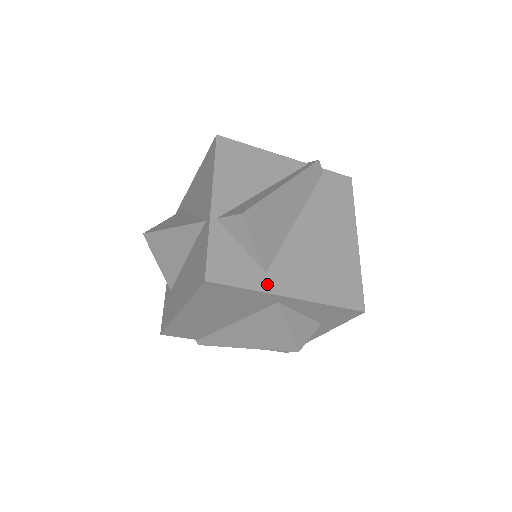
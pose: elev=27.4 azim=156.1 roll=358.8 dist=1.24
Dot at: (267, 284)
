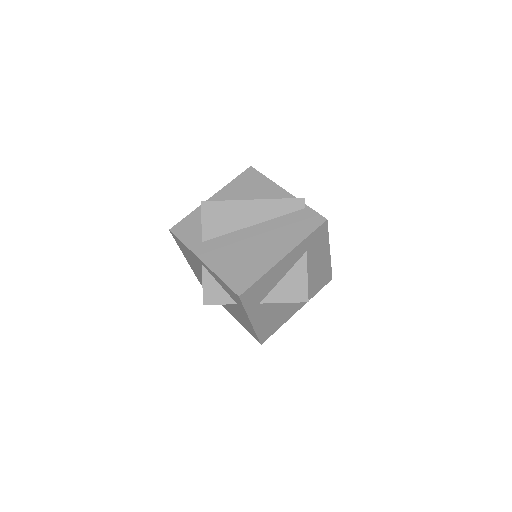
Dot at: (196, 248)
